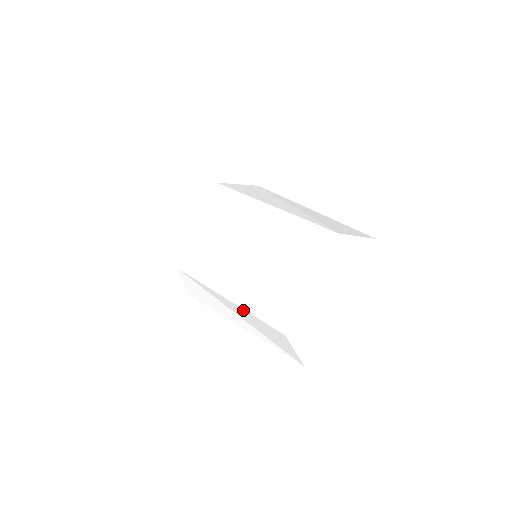
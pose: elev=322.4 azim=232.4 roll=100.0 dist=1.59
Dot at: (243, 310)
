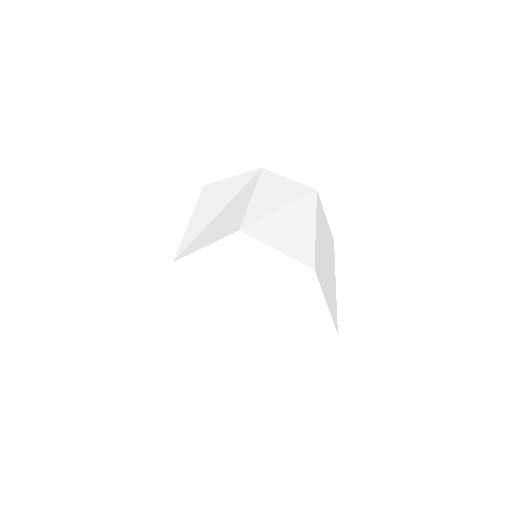
Dot at: occluded
